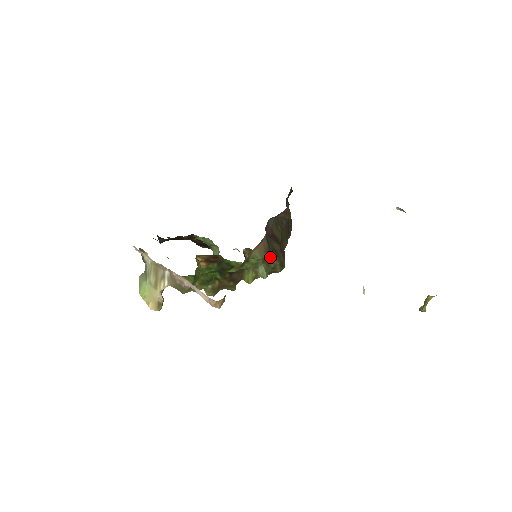
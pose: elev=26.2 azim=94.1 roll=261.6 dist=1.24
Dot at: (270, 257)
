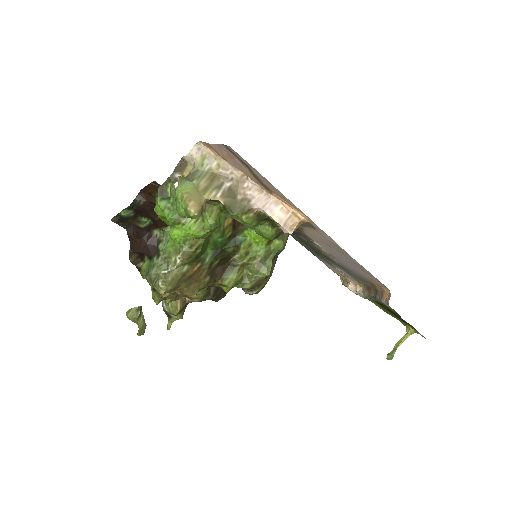
Dot at: (275, 259)
